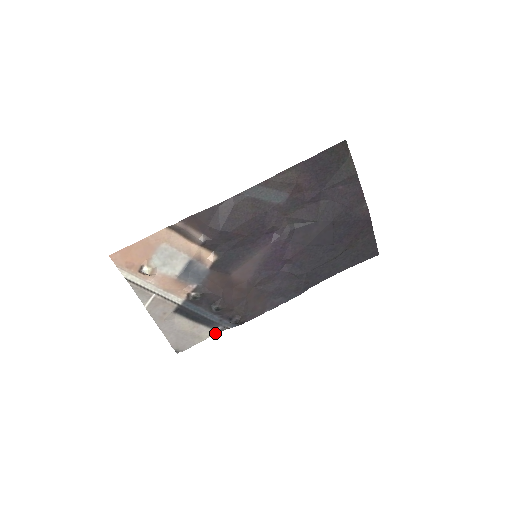
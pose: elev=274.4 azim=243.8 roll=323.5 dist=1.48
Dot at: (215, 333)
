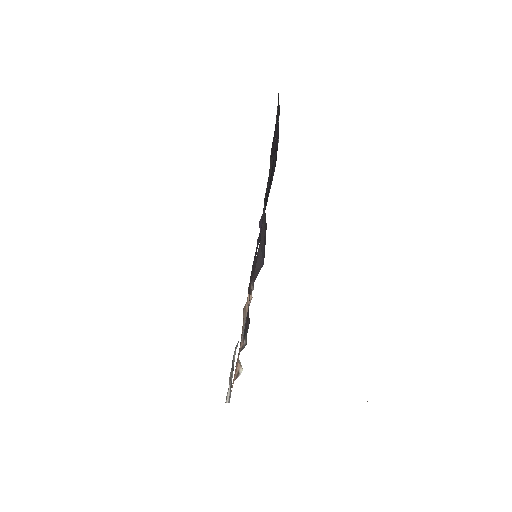
Dot at: occluded
